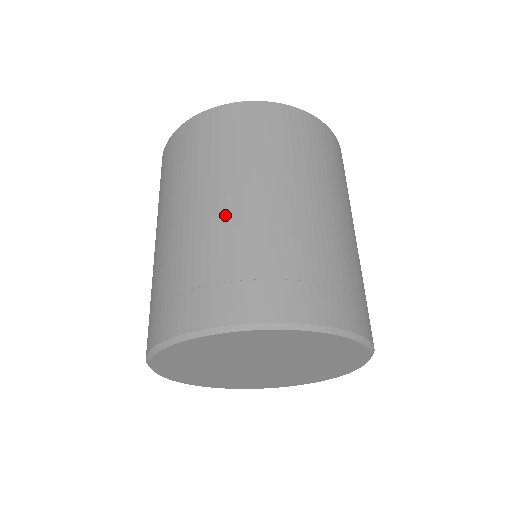
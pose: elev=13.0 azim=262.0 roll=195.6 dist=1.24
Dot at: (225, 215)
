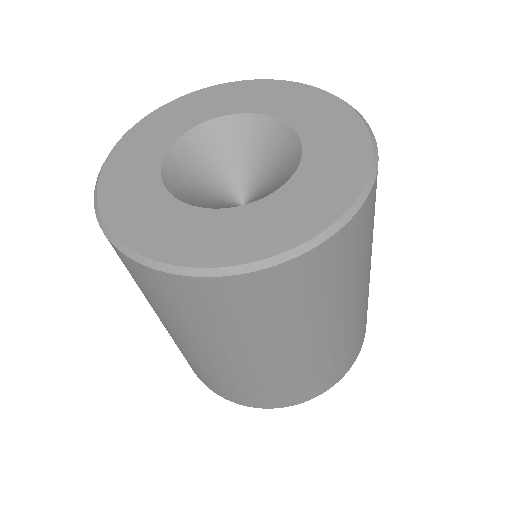
Dot at: (188, 351)
